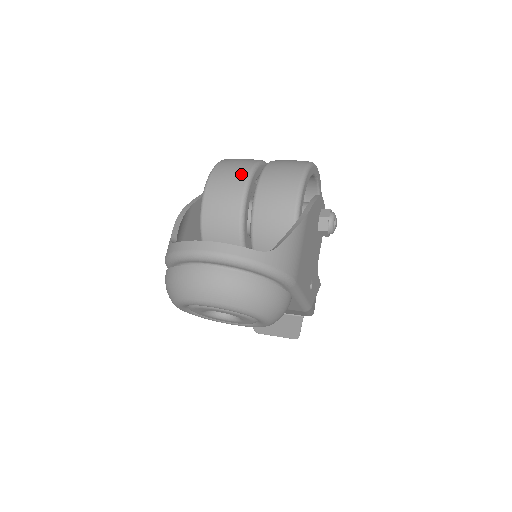
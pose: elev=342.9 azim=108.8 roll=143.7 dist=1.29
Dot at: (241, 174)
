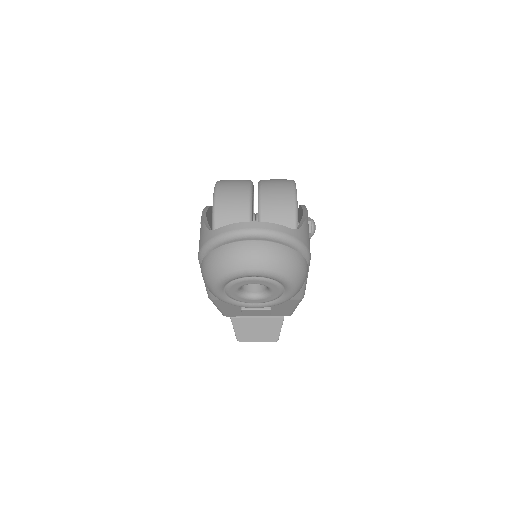
Dot at: (243, 187)
